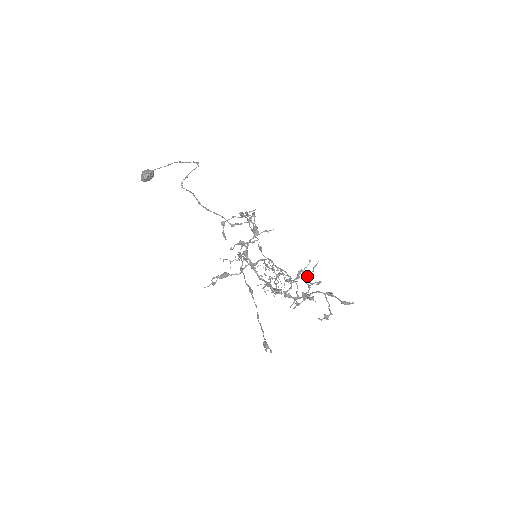
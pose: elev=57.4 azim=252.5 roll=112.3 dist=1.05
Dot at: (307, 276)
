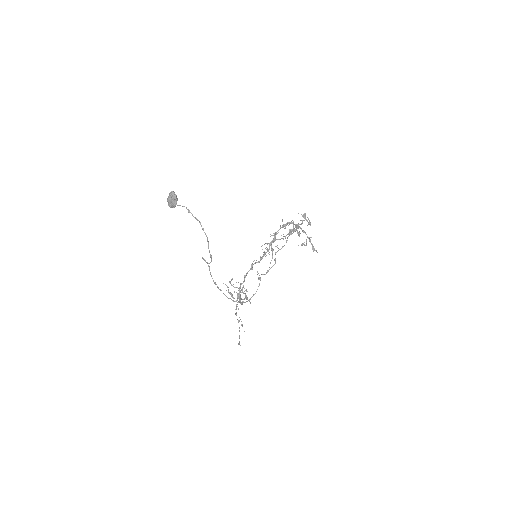
Dot at: (304, 216)
